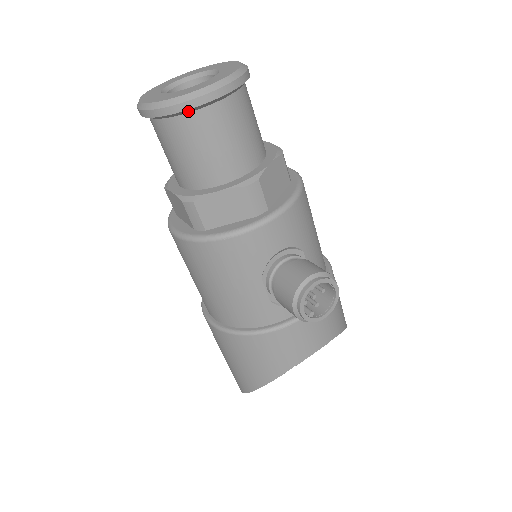
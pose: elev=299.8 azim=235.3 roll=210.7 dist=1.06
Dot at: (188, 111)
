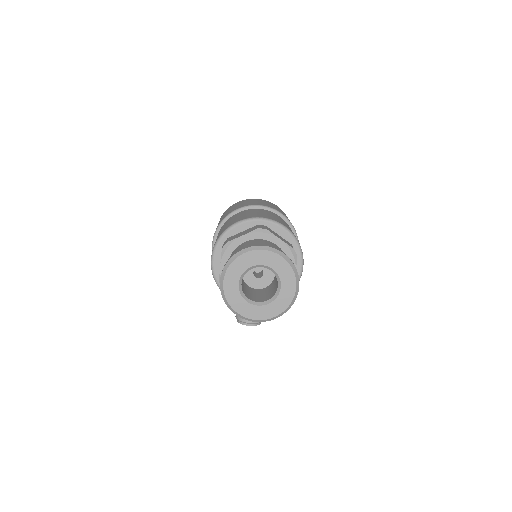
Dot at: occluded
